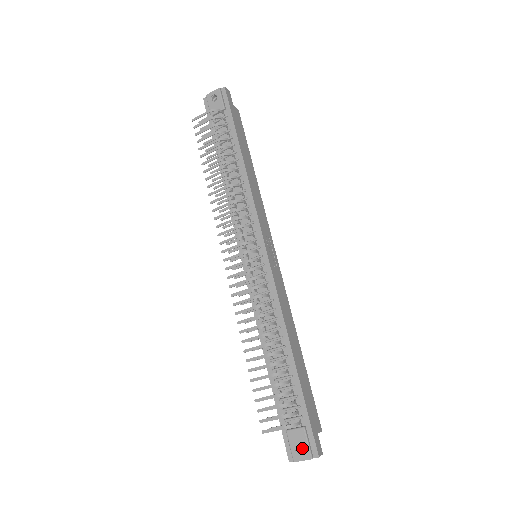
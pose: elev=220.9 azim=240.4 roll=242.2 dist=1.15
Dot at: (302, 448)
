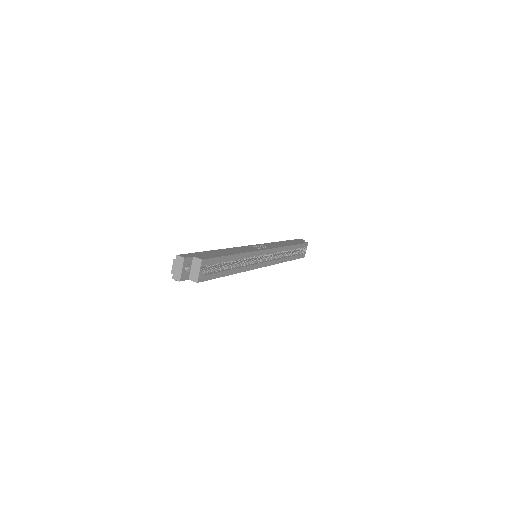
Dot at: (184, 270)
